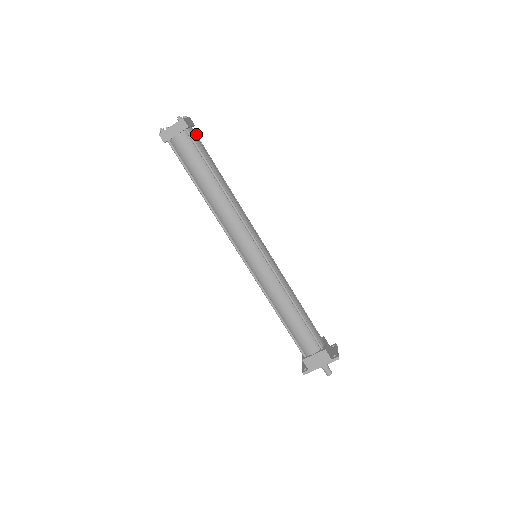
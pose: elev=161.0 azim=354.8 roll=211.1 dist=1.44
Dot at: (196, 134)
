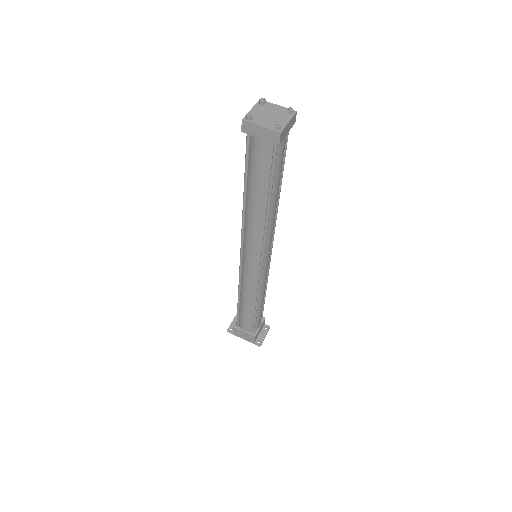
Dot at: (288, 134)
